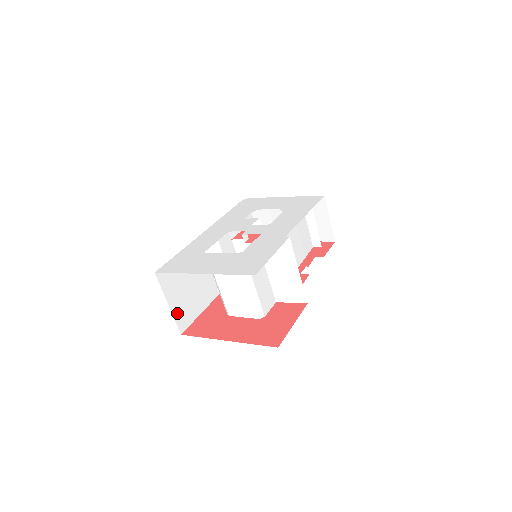
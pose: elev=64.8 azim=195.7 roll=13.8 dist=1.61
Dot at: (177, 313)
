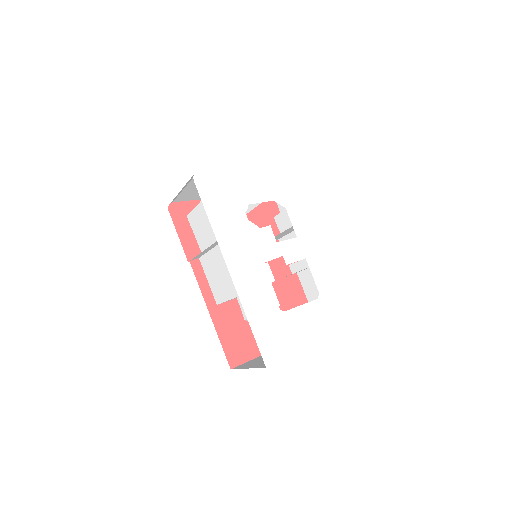
Dot at: occluded
